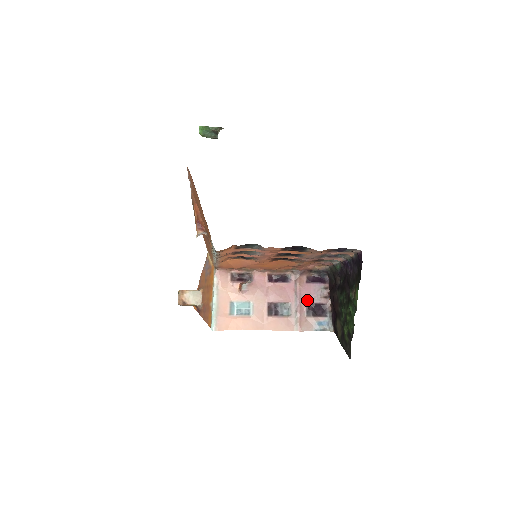
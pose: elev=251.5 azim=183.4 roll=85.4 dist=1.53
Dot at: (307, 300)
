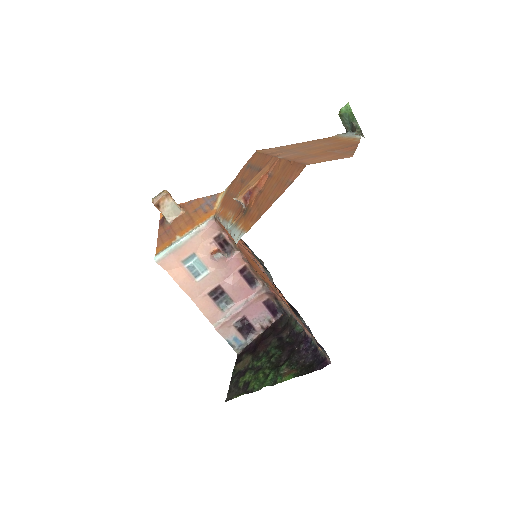
Dot at: (248, 314)
